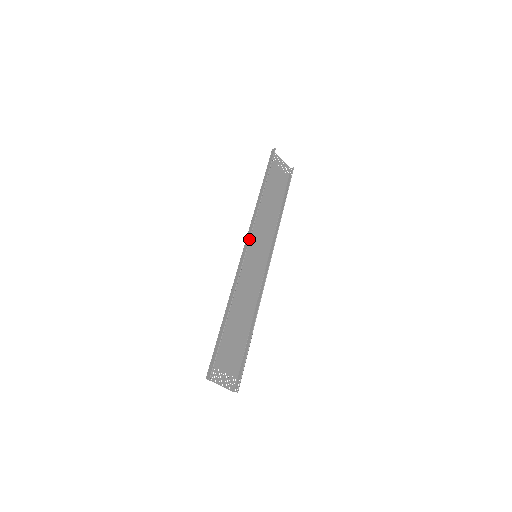
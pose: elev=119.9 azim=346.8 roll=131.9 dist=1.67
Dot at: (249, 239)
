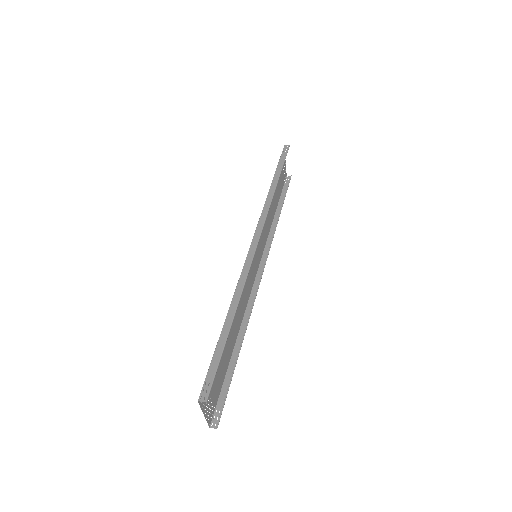
Dot at: occluded
